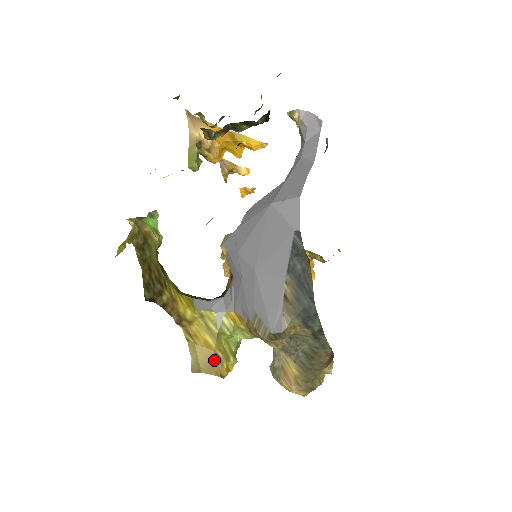
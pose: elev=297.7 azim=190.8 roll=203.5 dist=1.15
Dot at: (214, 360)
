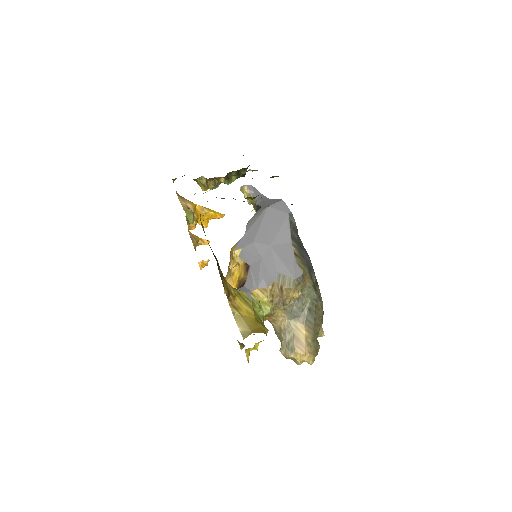
Dot at: (257, 324)
